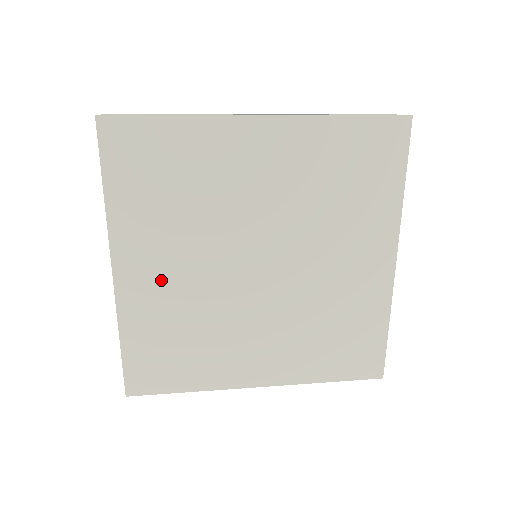
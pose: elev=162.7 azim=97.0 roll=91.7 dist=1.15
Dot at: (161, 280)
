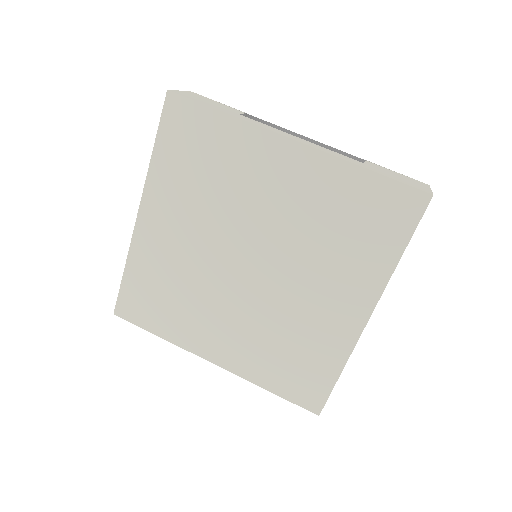
Dot at: (169, 238)
